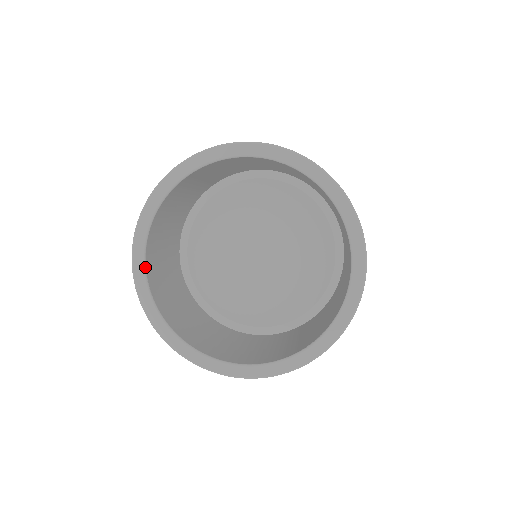
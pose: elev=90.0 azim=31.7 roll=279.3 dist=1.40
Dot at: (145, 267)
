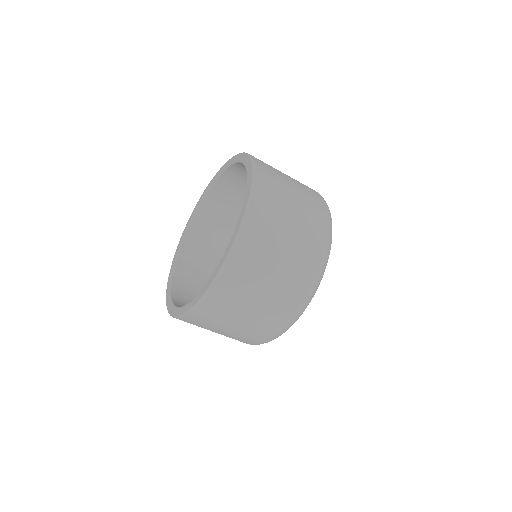
Dot at: (184, 238)
